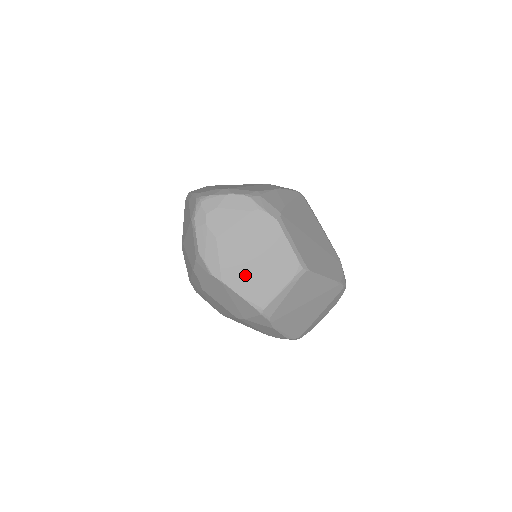
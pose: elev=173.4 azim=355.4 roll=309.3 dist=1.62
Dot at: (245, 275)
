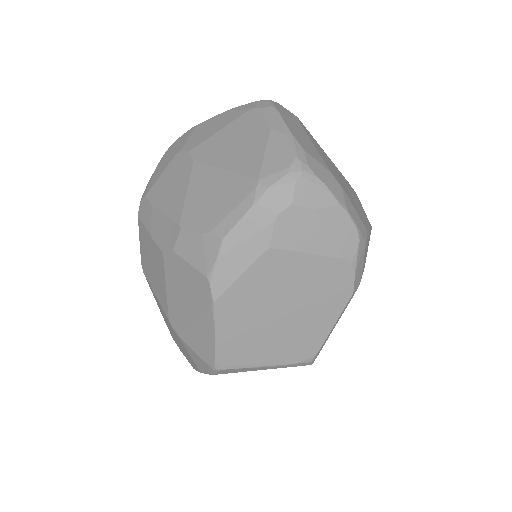
Dot at: (249, 319)
